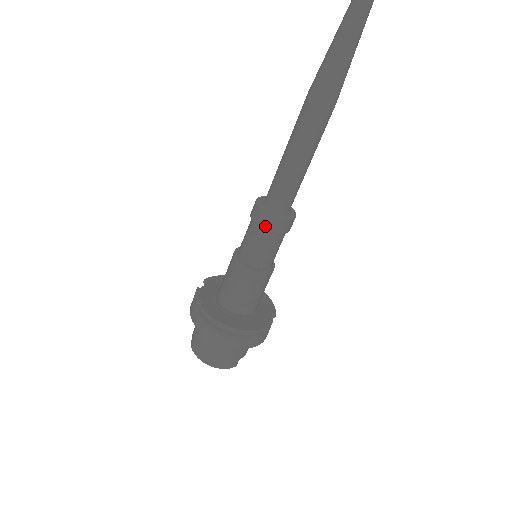
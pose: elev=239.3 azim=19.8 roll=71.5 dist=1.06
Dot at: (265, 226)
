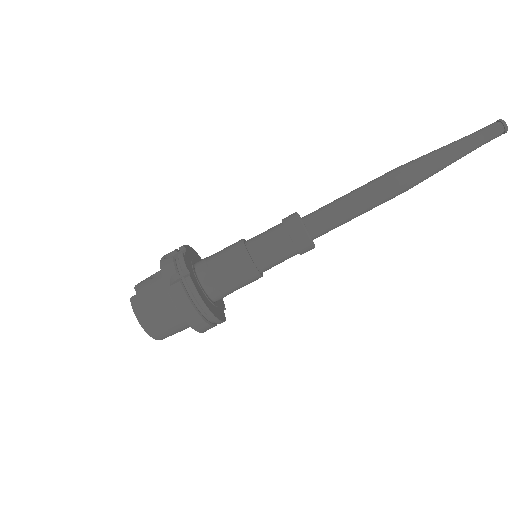
Dot at: (297, 243)
